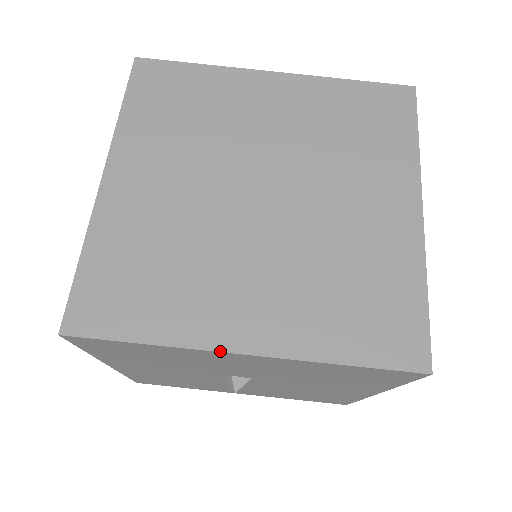
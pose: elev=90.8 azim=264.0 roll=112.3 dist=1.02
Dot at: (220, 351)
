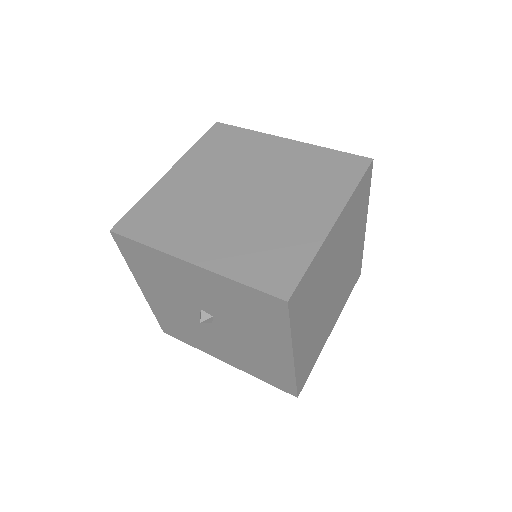
Dot at: (178, 258)
